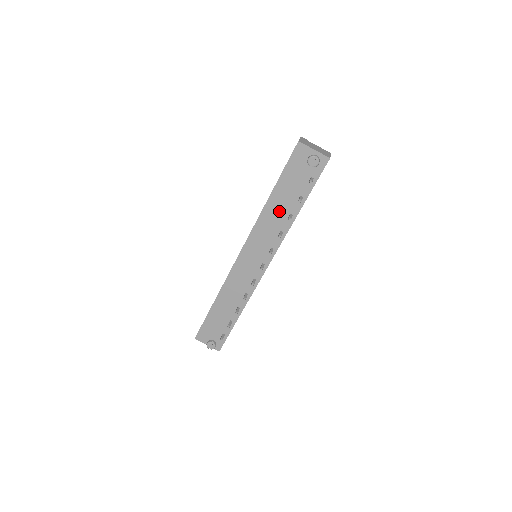
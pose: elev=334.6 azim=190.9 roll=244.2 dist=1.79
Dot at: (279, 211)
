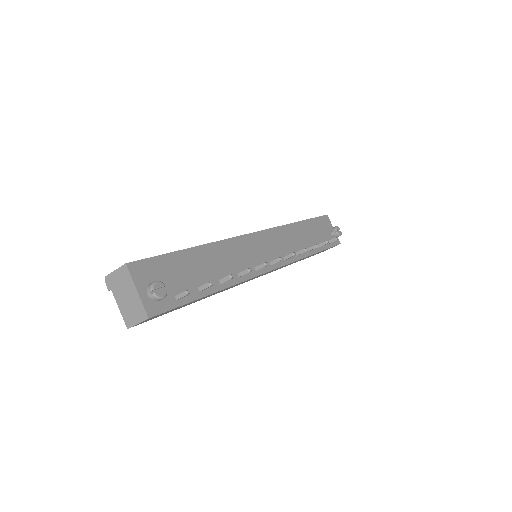
Dot at: (301, 238)
